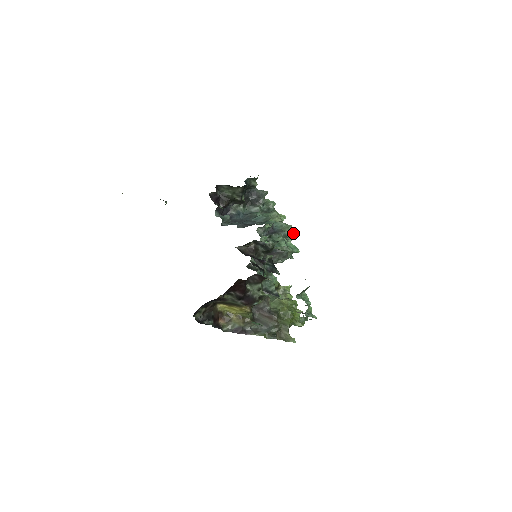
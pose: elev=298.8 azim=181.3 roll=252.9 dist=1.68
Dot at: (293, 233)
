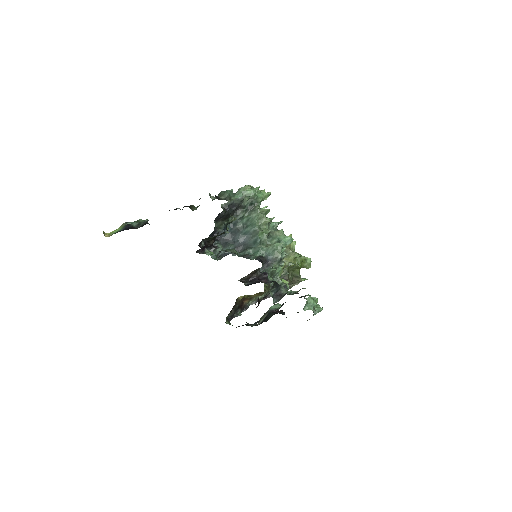
Dot at: occluded
